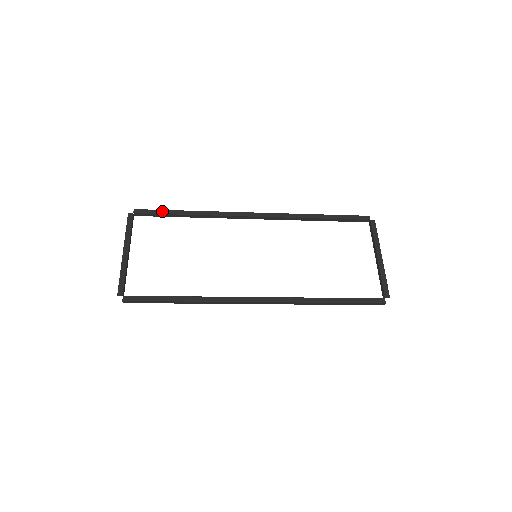
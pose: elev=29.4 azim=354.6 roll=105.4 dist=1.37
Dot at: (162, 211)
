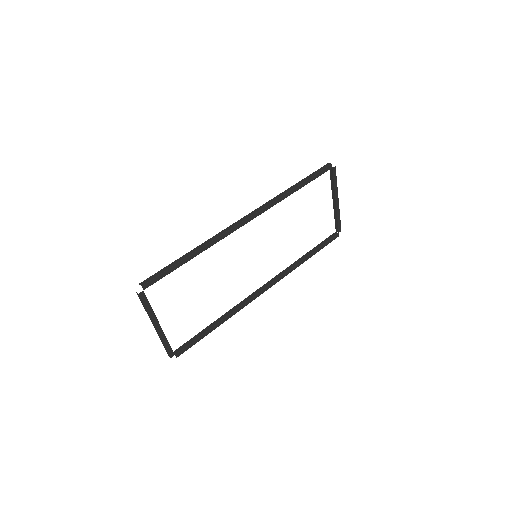
Dot at: (169, 271)
